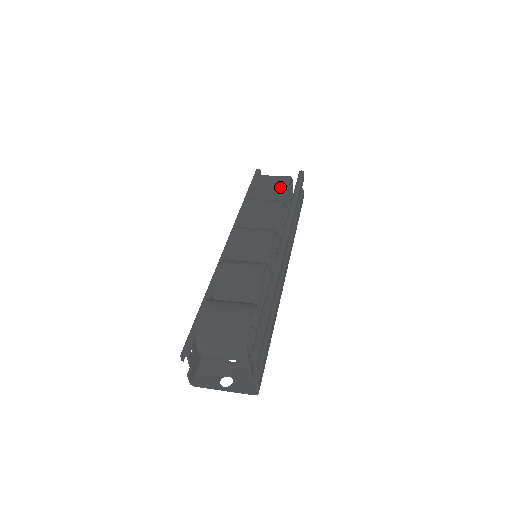
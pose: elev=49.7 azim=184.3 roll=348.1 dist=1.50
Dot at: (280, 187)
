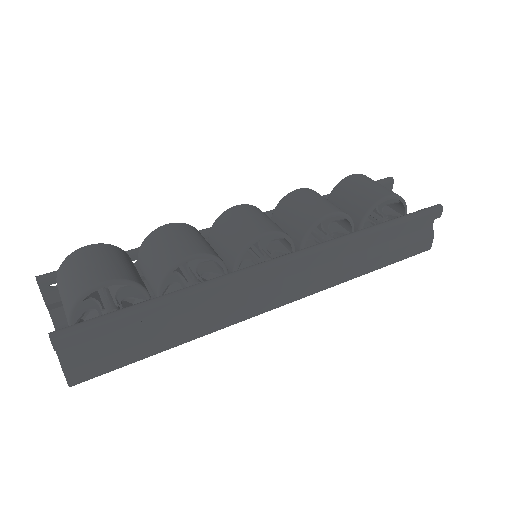
Dot at: (367, 198)
